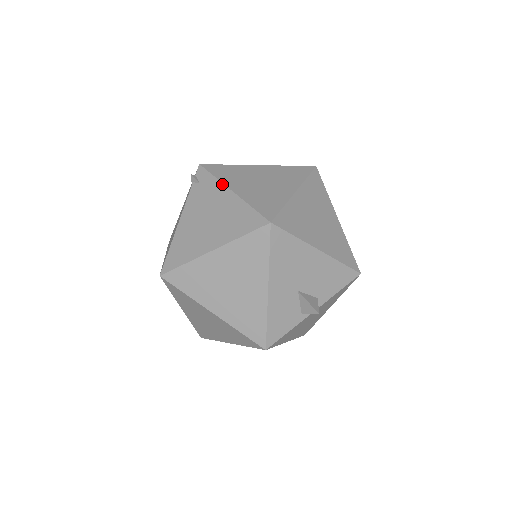
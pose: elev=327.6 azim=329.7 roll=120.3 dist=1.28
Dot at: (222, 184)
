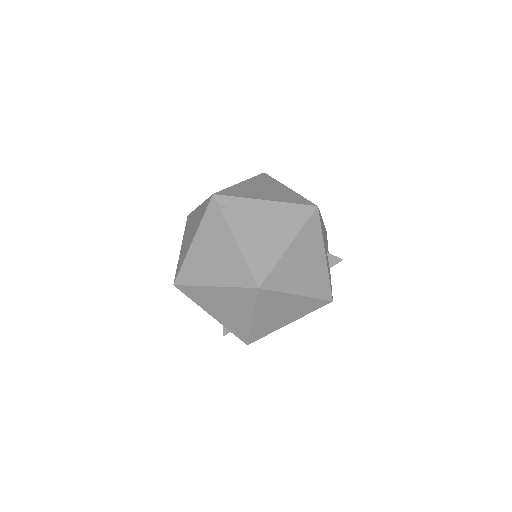
Dot at: (252, 199)
